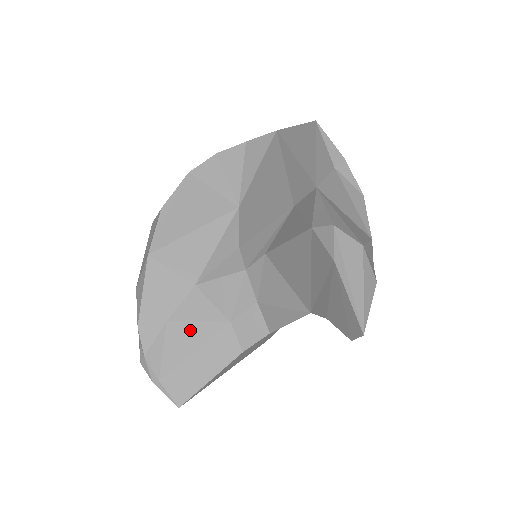
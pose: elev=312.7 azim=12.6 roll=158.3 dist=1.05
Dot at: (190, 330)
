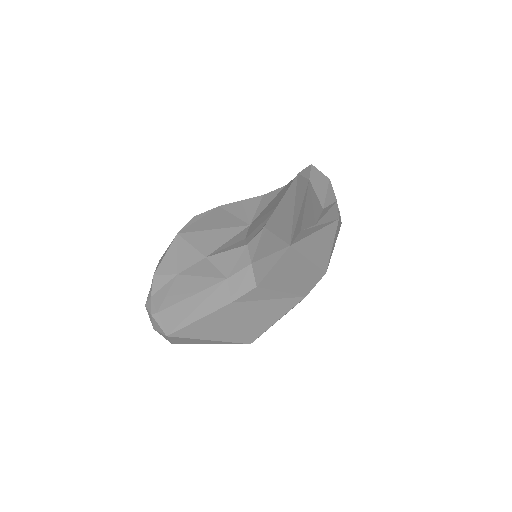
Dot at: (194, 281)
